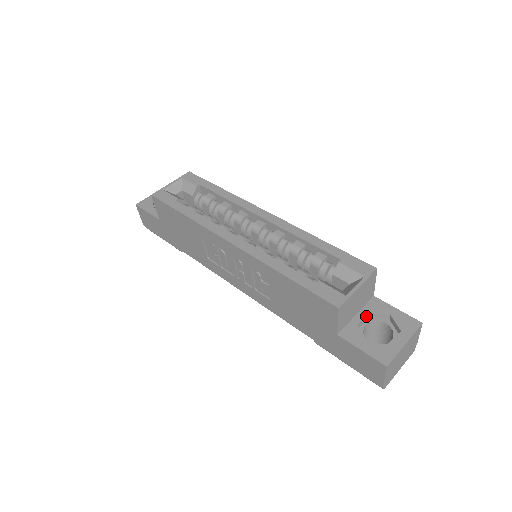
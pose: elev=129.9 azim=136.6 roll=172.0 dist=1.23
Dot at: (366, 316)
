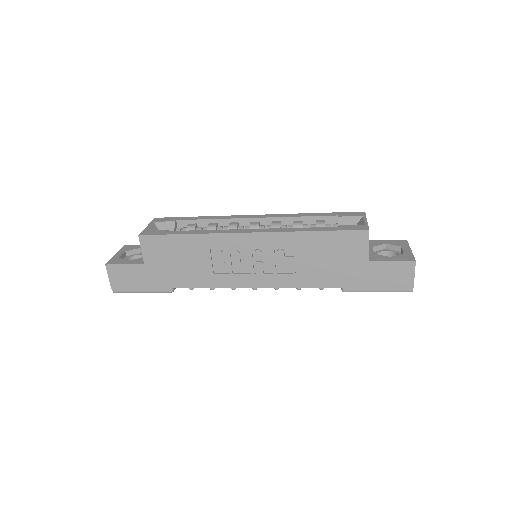
Dot at: (372, 249)
